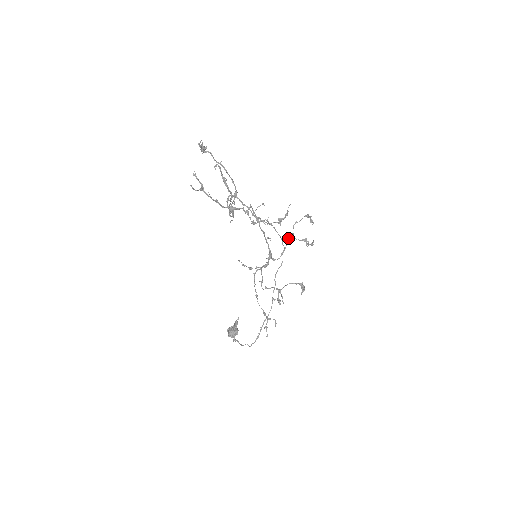
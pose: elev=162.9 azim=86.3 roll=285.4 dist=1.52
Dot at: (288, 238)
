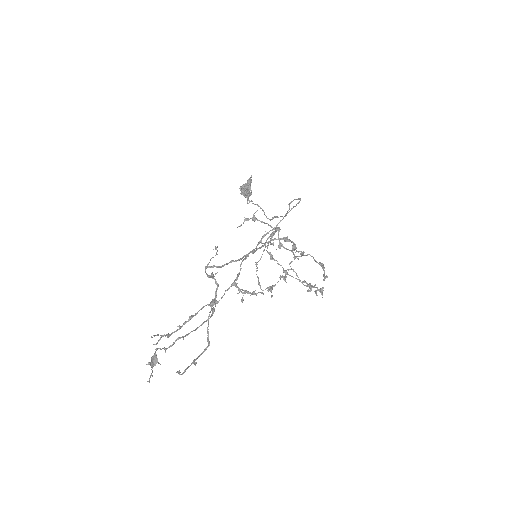
Dot at: occluded
